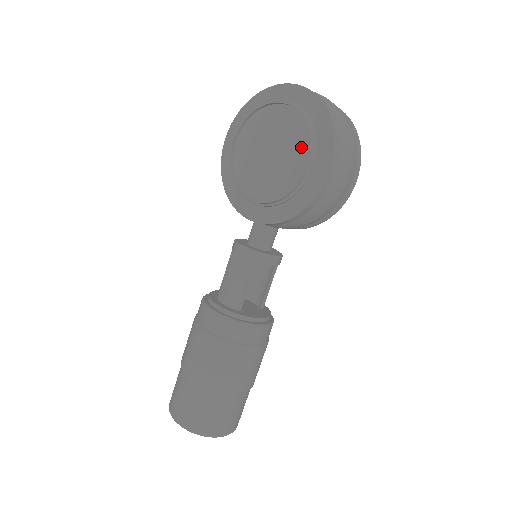
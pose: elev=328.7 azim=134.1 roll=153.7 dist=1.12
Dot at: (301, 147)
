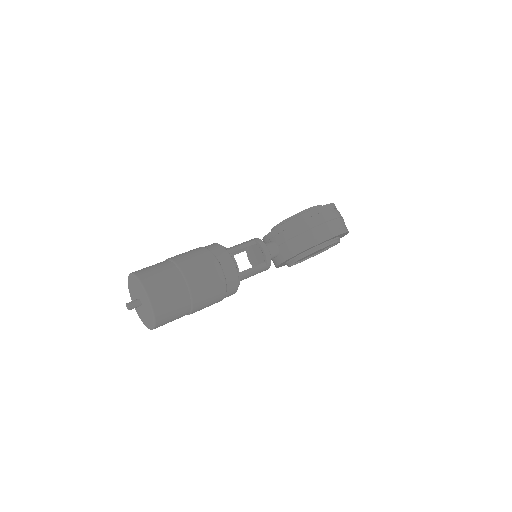
Dot at: occluded
